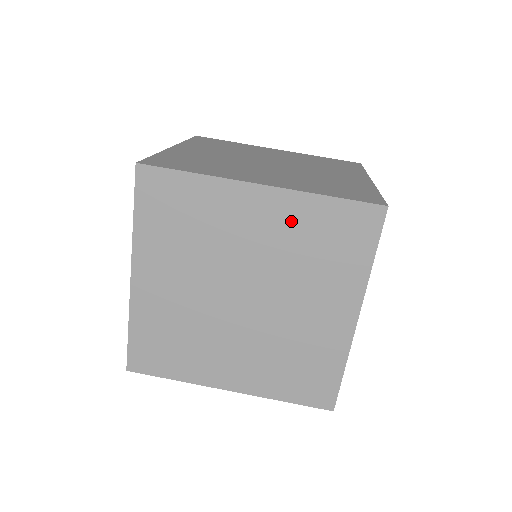
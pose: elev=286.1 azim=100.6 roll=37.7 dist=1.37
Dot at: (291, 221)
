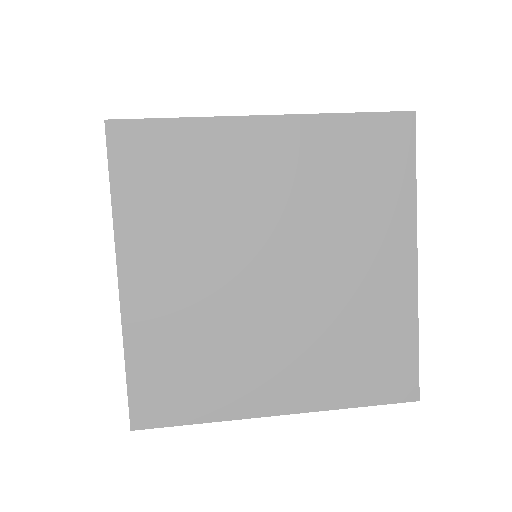
Dot at: (311, 153)
